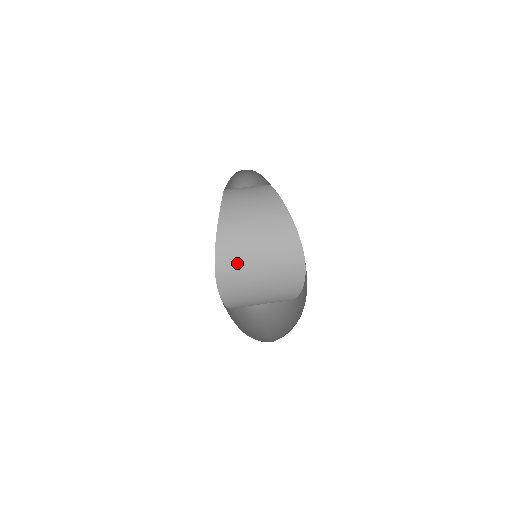
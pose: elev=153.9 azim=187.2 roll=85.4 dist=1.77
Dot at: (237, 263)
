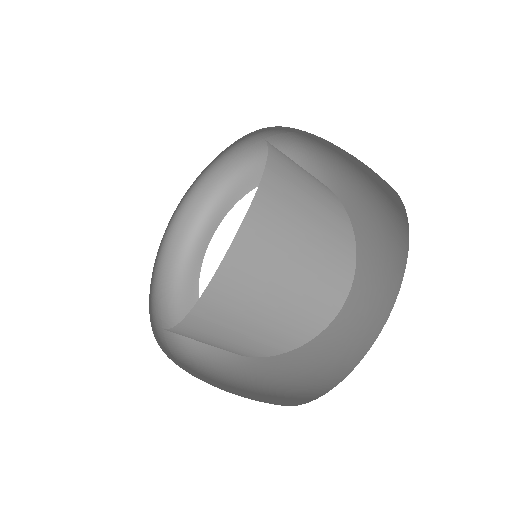
Dot at: (276, 234)
